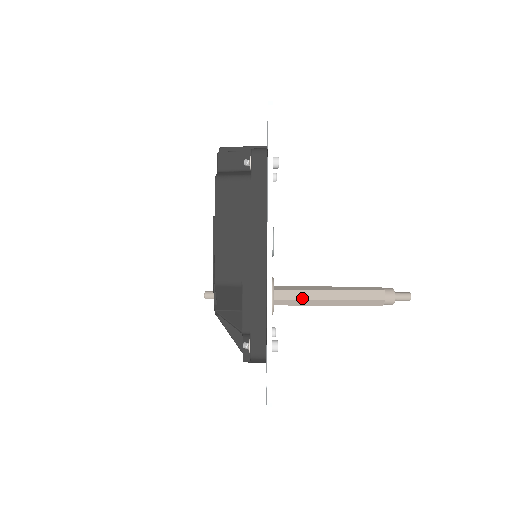
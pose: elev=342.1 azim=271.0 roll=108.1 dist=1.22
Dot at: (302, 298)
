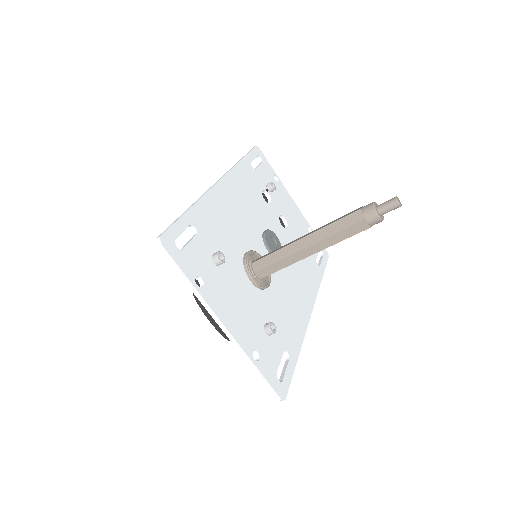
Dot at: (278, 250)
